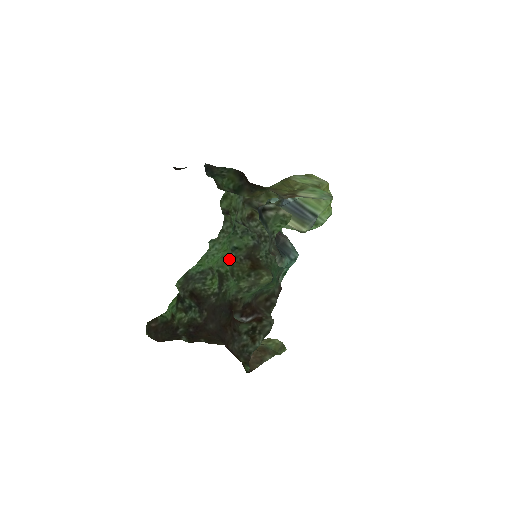
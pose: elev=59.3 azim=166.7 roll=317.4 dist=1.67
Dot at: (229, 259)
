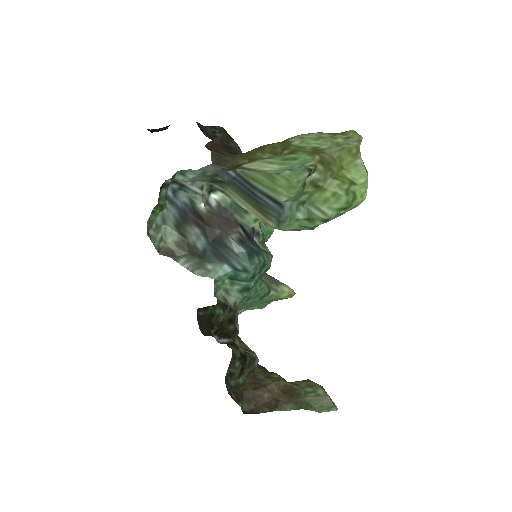
Dot at: occluded
